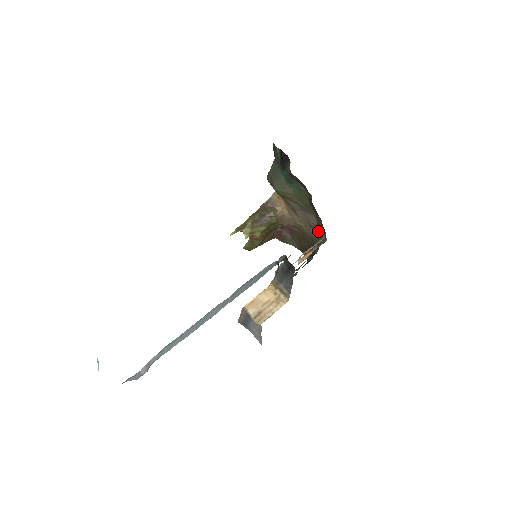
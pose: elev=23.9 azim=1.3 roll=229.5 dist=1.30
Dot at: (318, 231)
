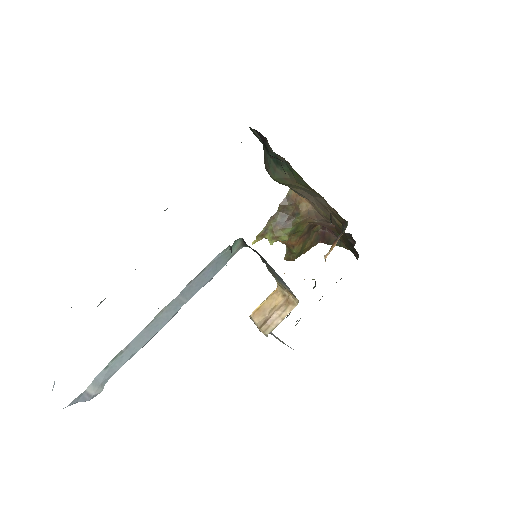
Dot at: (337, 216)
